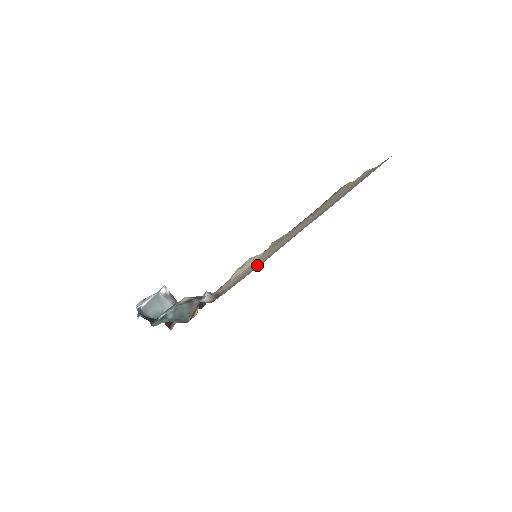
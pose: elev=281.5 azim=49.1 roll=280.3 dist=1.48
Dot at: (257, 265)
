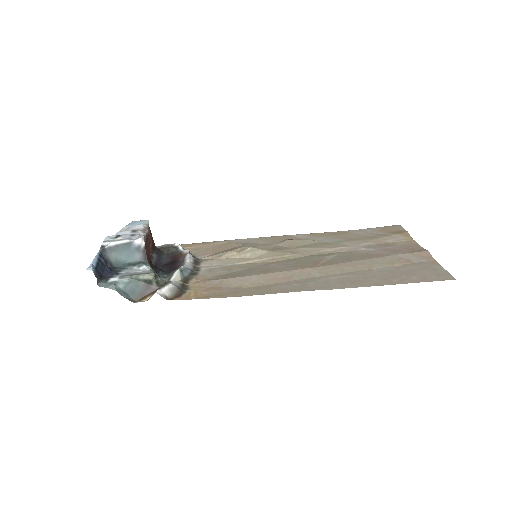
Dot at: (239, 285)
